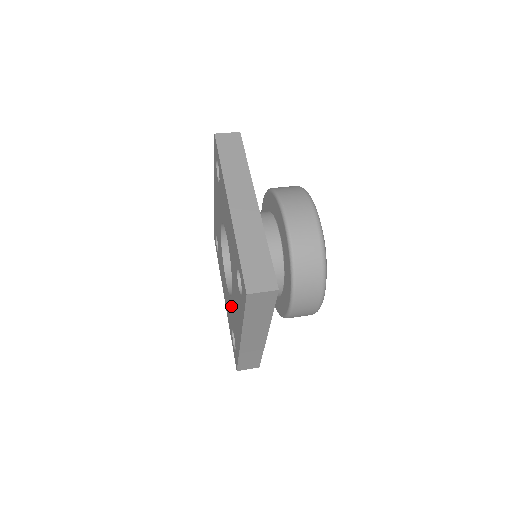
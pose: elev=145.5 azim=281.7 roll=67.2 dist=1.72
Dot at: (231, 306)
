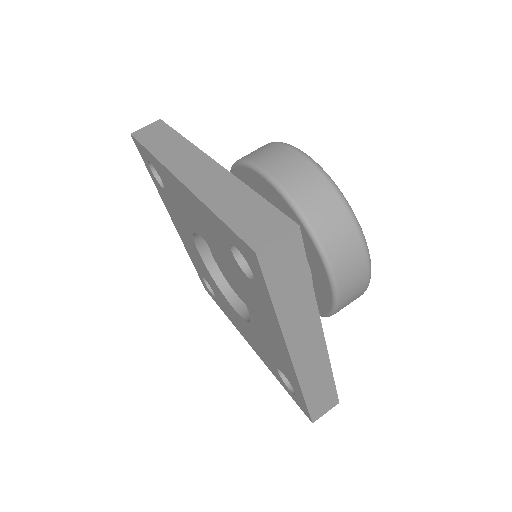
Dot at: (258, 334)
